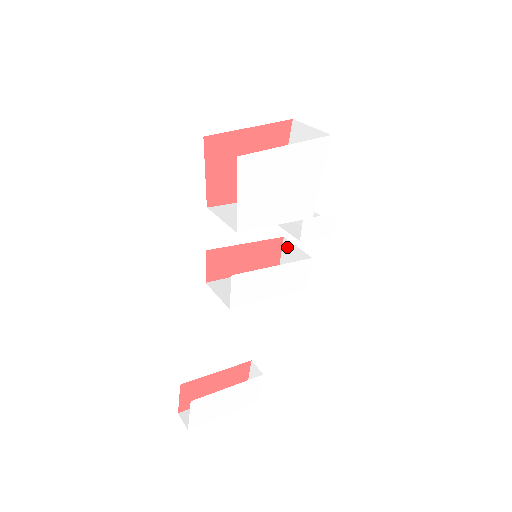
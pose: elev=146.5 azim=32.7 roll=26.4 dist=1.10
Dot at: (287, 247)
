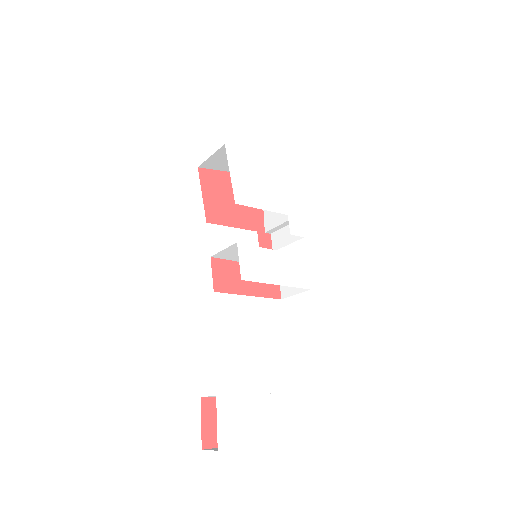
Dot at: occluded
